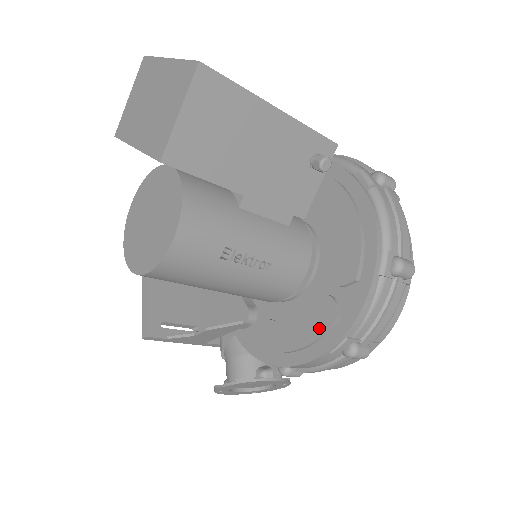
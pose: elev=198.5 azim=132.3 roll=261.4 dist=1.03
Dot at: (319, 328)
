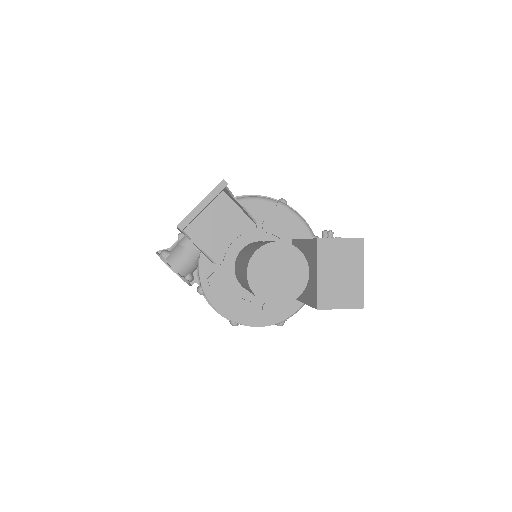
Dot at: (240, 312)
